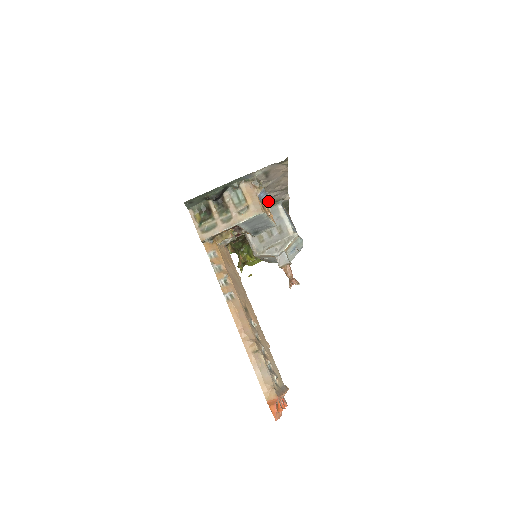
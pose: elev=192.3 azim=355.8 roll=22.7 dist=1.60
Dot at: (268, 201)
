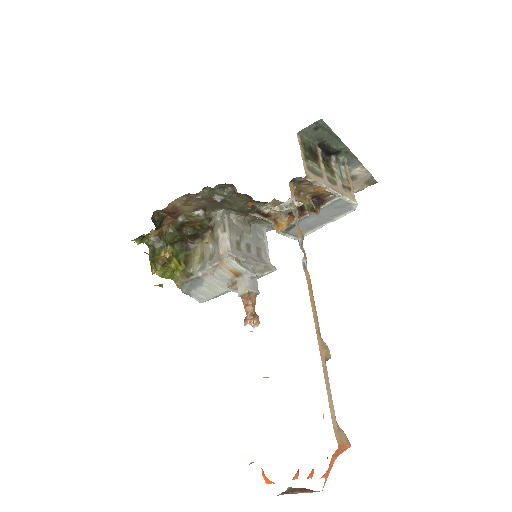
Dot at: occluded
